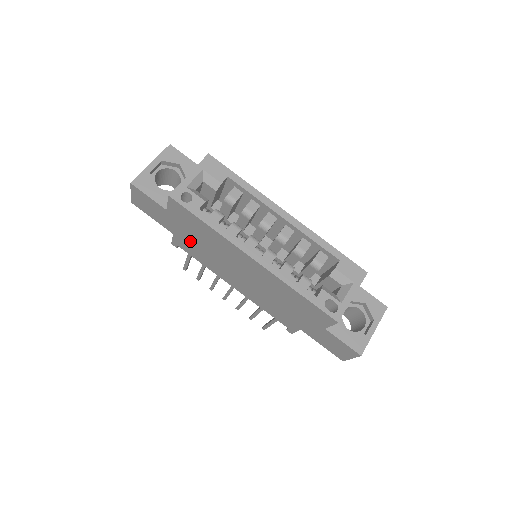
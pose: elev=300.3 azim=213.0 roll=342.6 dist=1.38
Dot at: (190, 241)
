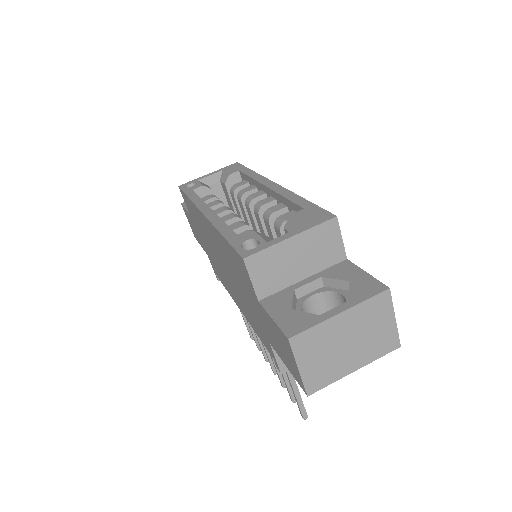
Dot at: (208, 251)
